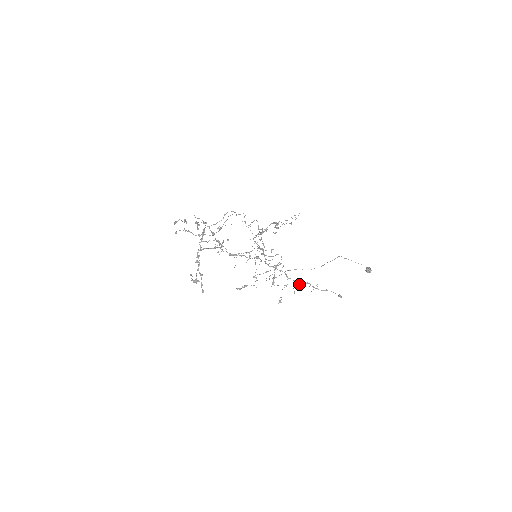
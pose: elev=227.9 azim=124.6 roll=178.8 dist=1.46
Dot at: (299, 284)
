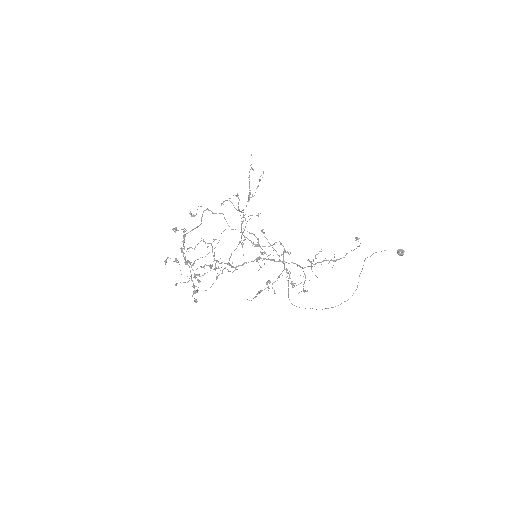
Dot at: (313, 260)
